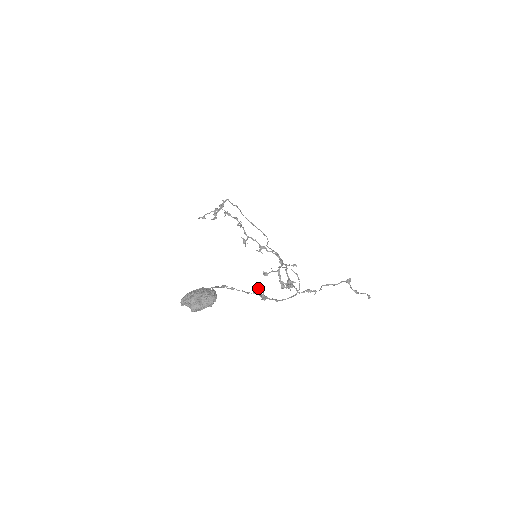
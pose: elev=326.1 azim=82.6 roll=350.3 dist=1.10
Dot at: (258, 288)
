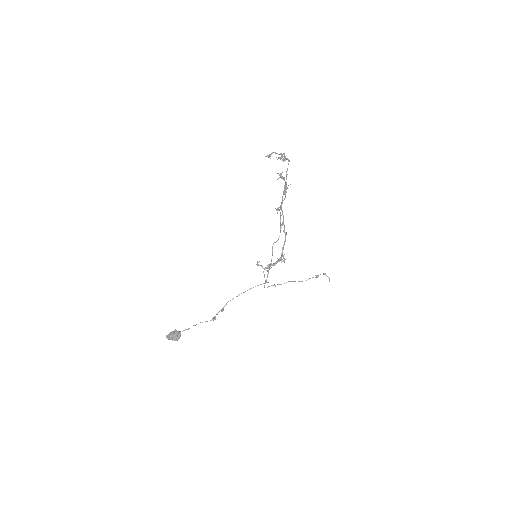
Dot at: (214, 317)
